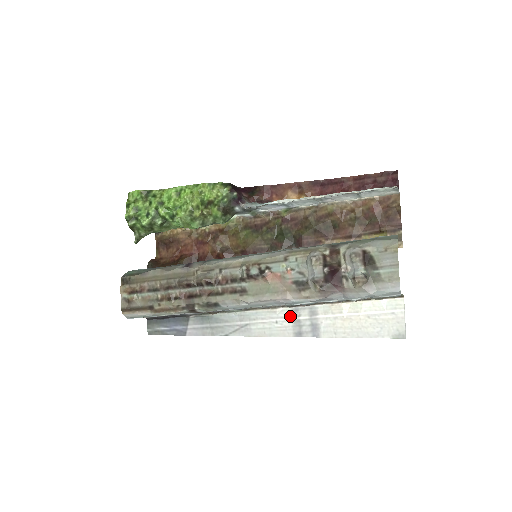
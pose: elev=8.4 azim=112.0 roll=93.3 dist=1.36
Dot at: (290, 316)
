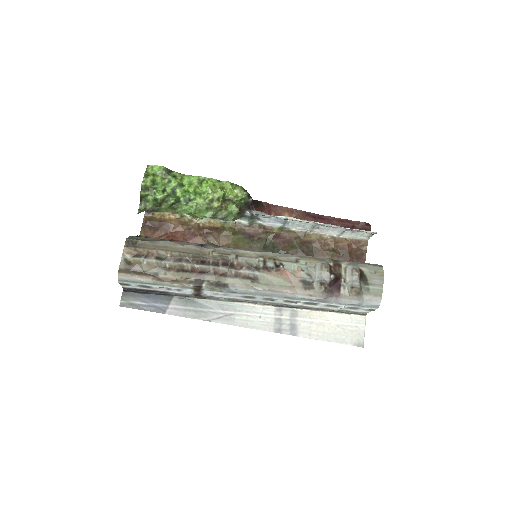
Dot at: (273, 314)
